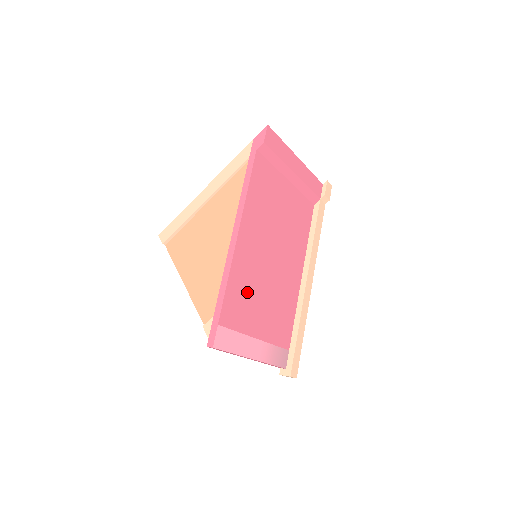
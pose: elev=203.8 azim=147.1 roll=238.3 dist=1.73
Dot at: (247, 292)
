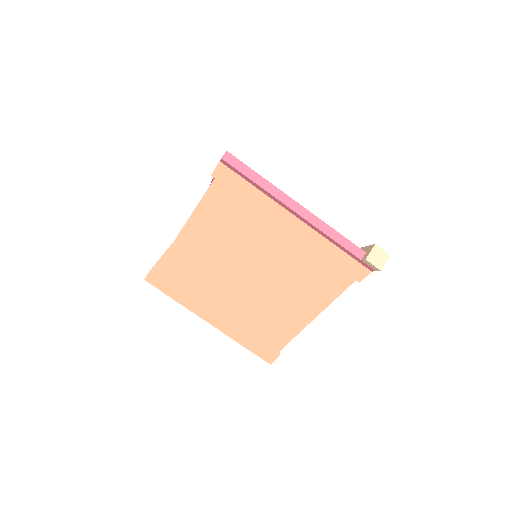
Dot at: occluded
